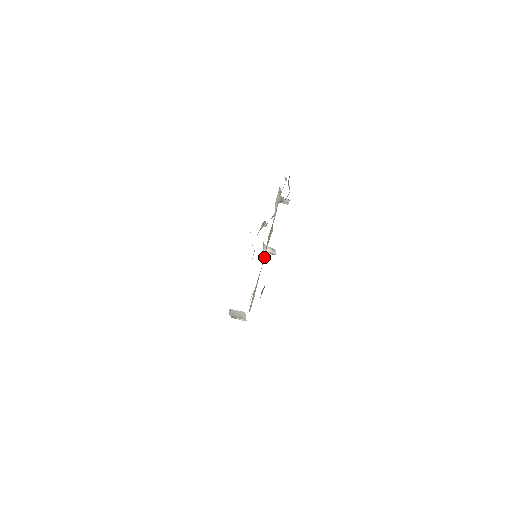
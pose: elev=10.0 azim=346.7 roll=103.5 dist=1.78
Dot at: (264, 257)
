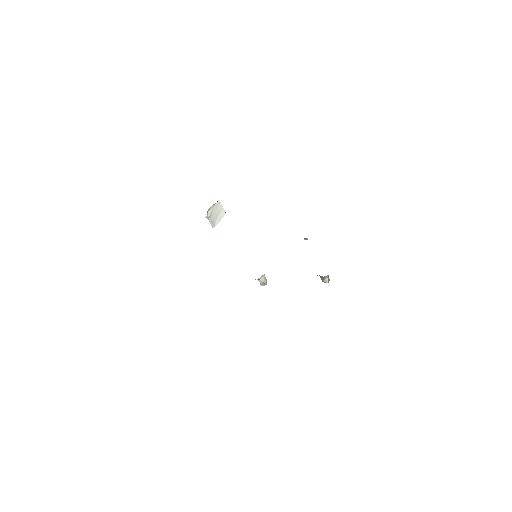
Dot at: occluded
